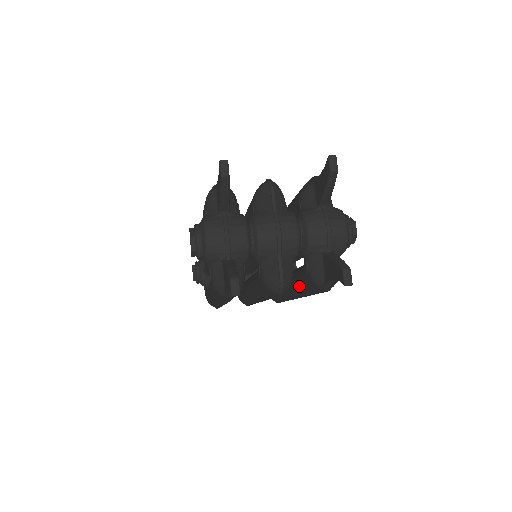
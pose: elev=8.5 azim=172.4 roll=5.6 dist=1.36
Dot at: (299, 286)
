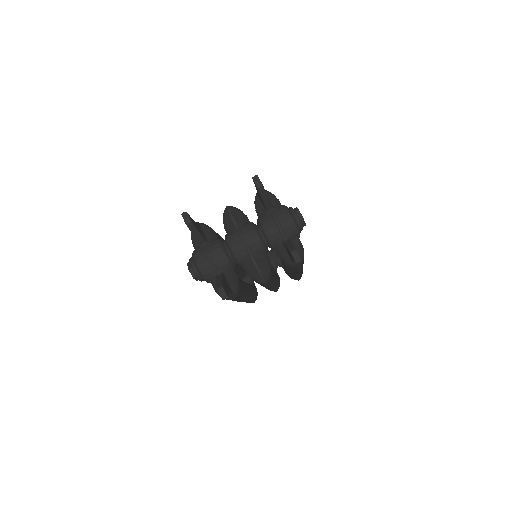
Dot at: (287, 268)
